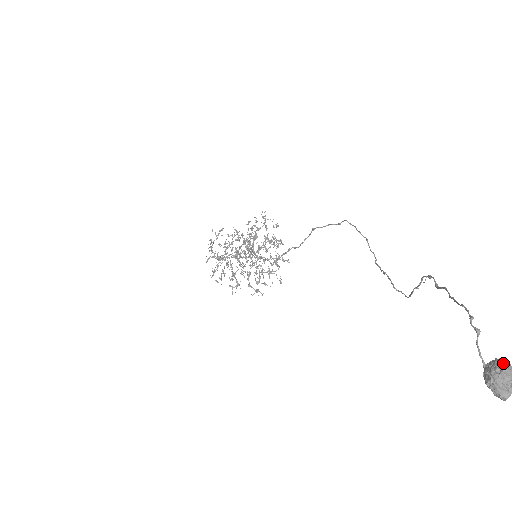
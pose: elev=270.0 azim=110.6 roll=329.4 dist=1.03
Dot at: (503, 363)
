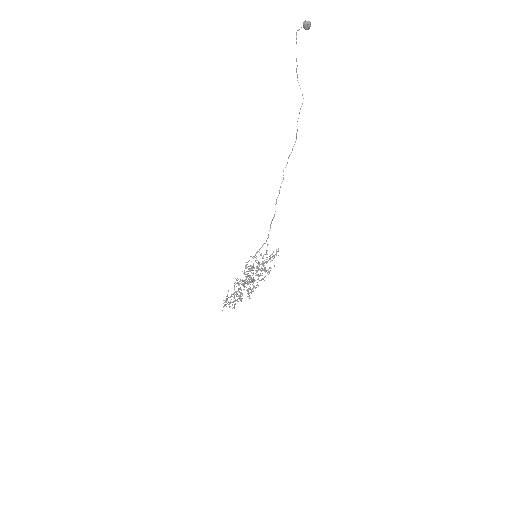
Dot at: (305, 24)
